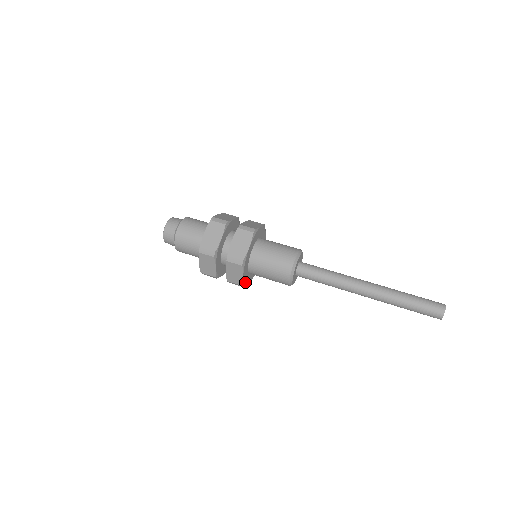
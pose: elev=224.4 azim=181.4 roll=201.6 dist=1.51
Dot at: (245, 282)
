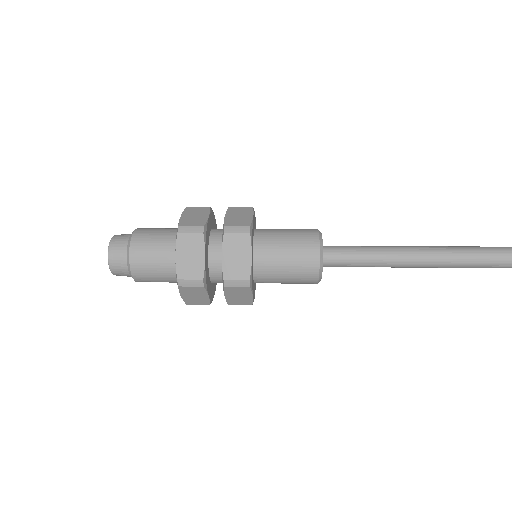
Dot at: (251, 280)
